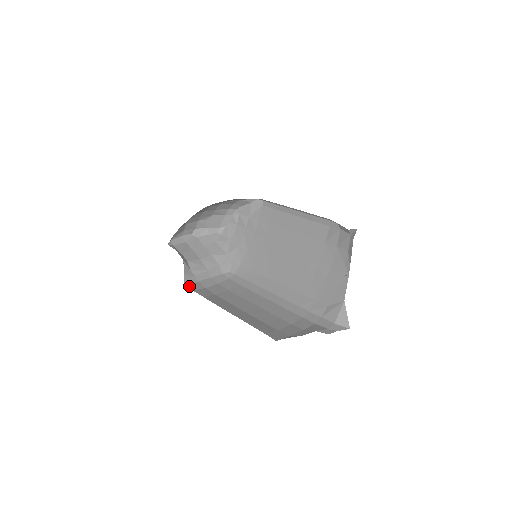
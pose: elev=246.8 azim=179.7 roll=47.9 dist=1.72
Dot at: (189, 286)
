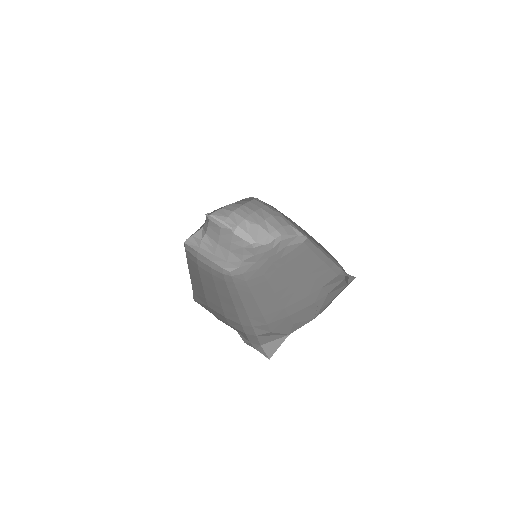
Dot at: (186, 245)
